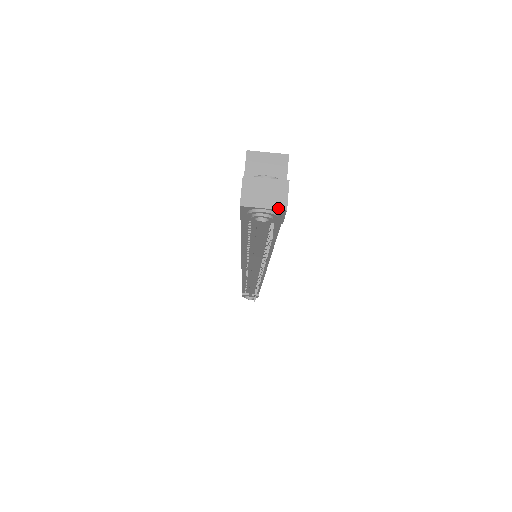
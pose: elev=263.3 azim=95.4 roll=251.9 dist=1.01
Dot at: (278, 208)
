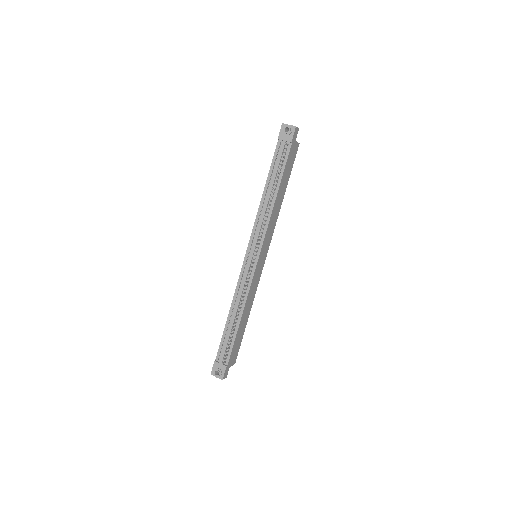
Dot at: (294, 126)
